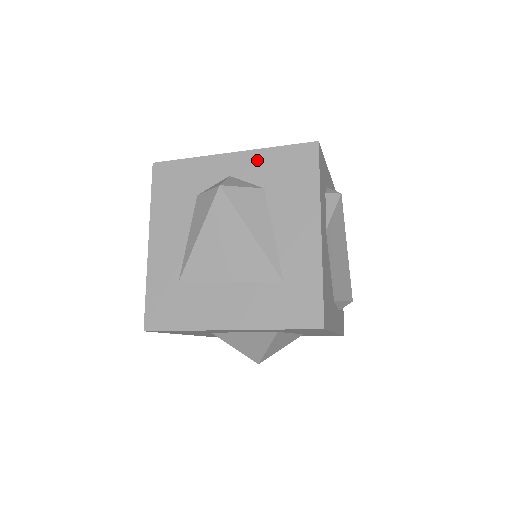
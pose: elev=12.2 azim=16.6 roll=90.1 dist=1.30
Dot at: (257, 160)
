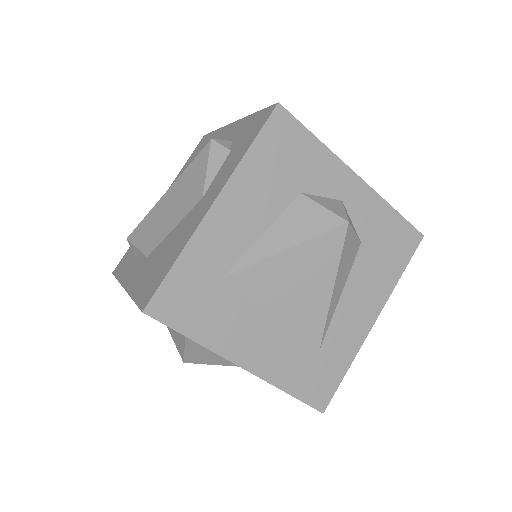
Dot at: (373, 207)
